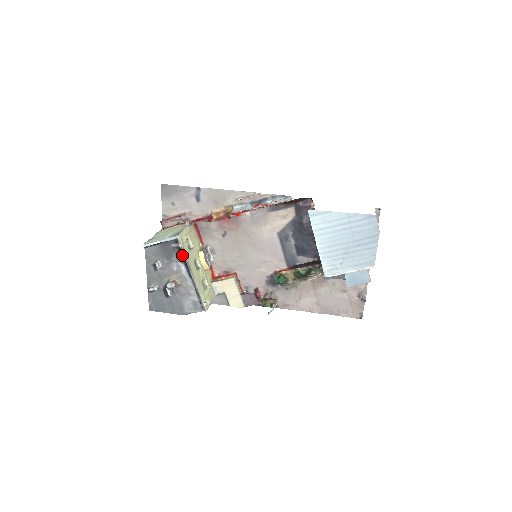
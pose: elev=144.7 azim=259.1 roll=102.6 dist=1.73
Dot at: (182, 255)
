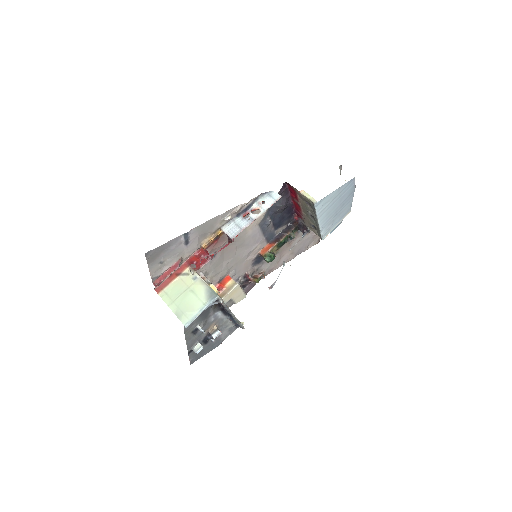
Dot at: (218, 306)
